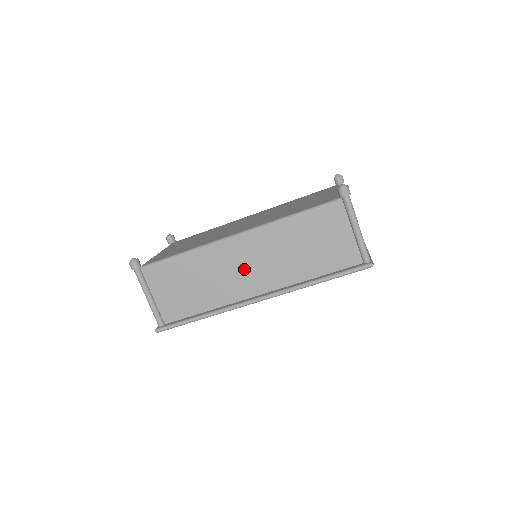
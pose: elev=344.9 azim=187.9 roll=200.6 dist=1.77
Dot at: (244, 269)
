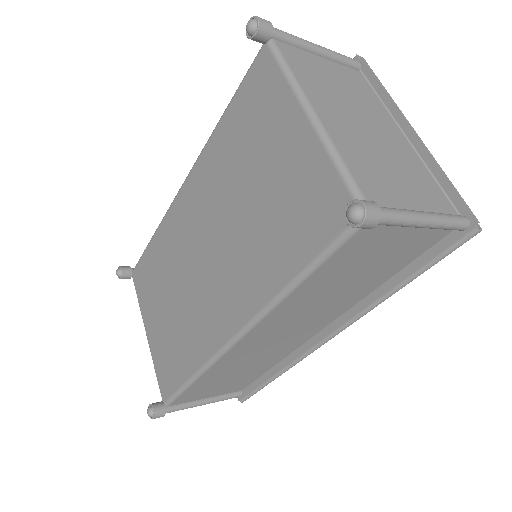
Dot at: (281, 338)
